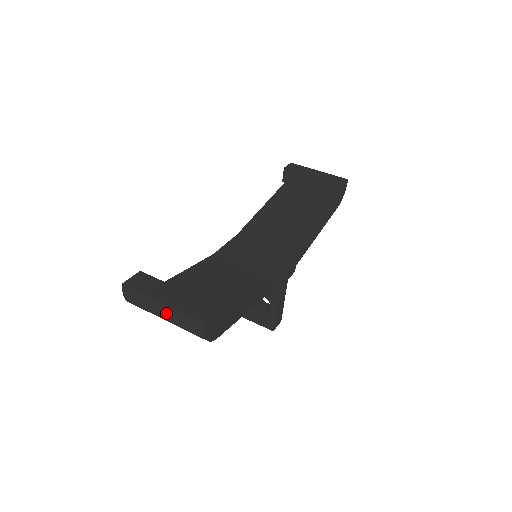
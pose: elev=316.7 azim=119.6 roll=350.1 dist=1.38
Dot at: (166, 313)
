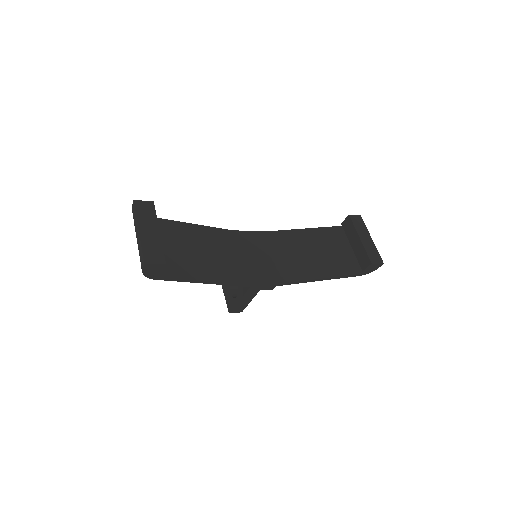
Dot at: (138, 238)
